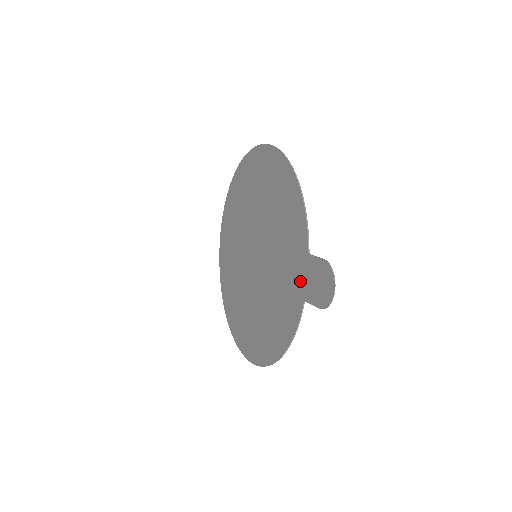
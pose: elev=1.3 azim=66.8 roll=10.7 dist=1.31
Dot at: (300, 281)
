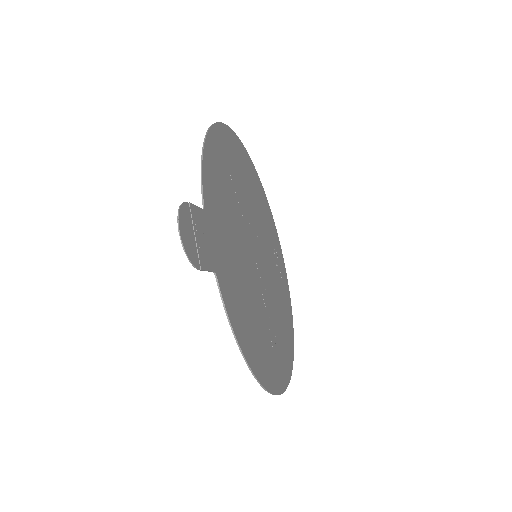
Dot at: (215, 250)
